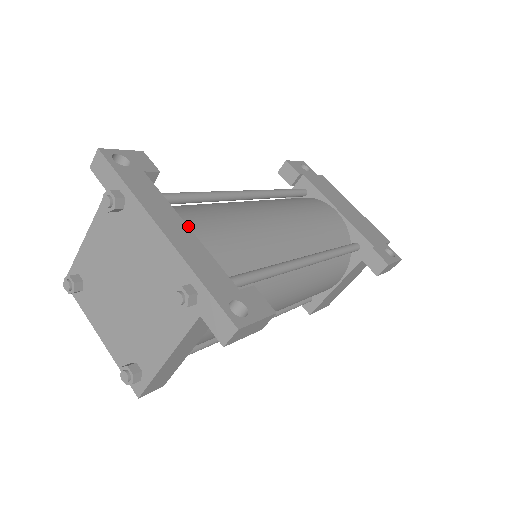
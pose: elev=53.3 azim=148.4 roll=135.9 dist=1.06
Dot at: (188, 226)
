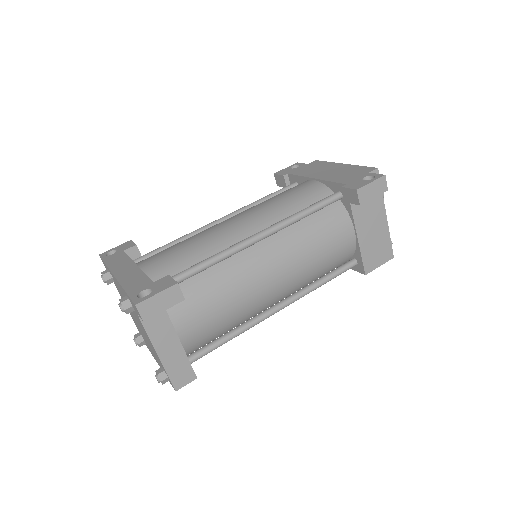
Dot at: (140, 265)
